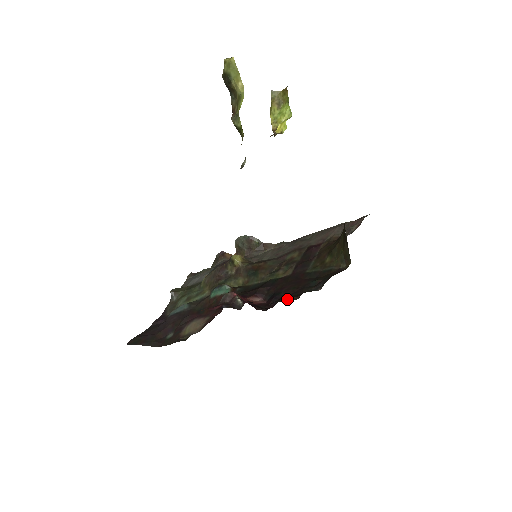
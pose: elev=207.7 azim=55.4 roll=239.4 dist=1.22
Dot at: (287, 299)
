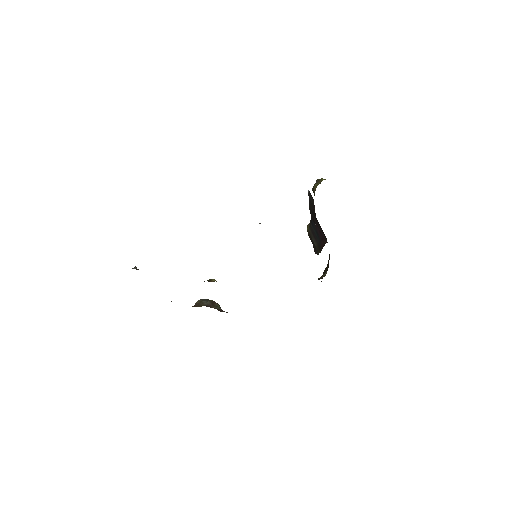
Dot at: occluded
